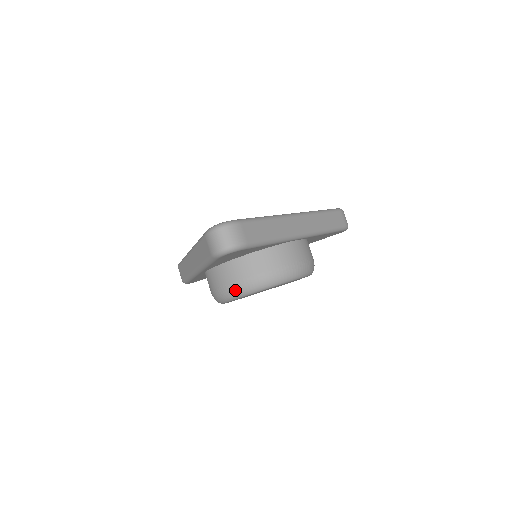
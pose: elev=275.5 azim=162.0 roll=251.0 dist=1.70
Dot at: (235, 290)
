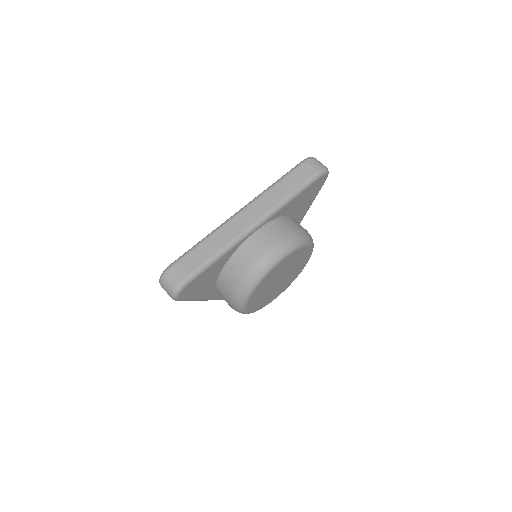
Dot at: (235, 305)
